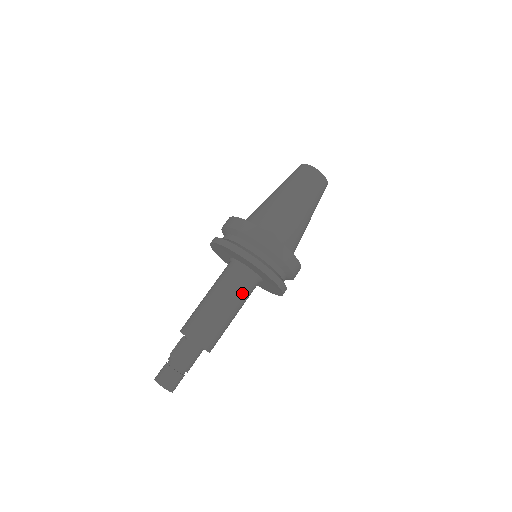
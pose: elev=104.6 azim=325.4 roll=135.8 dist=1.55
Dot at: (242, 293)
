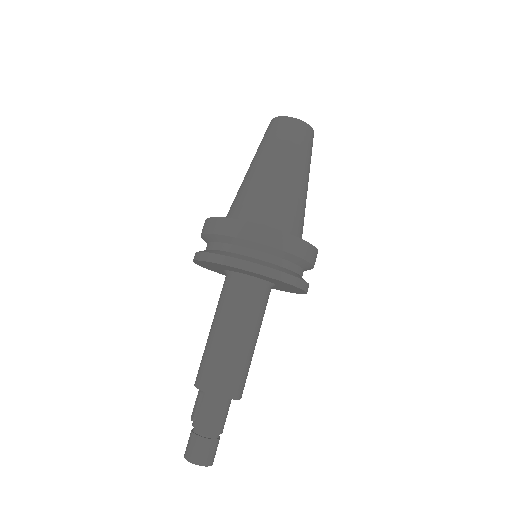
Dot at: (249, 309)
